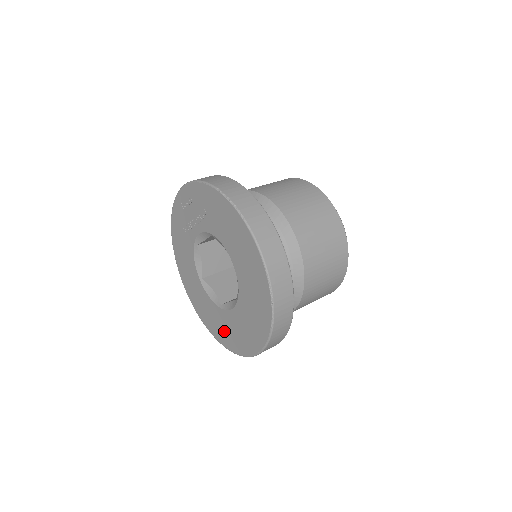
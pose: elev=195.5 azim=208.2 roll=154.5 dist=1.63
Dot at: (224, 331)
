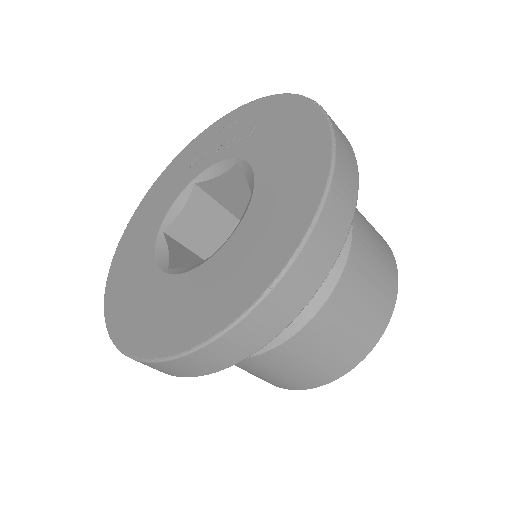
Dot at: (139, 313)
